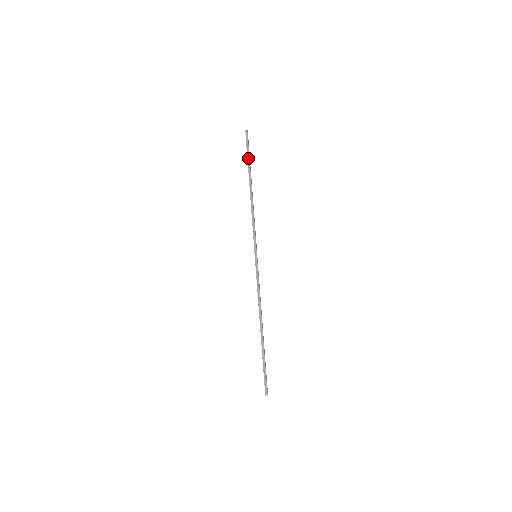
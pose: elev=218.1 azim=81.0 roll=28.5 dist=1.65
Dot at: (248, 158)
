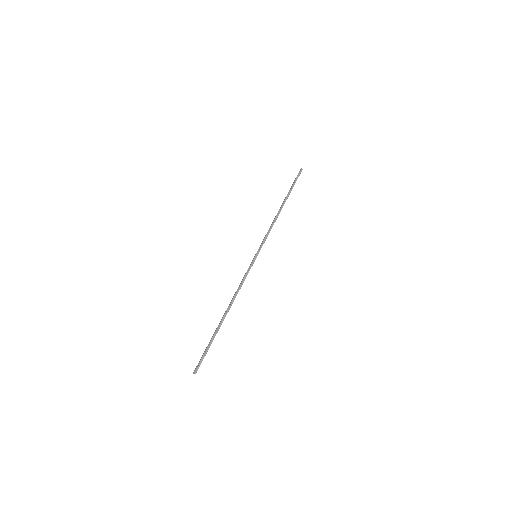
Dot at: (292, 186)
